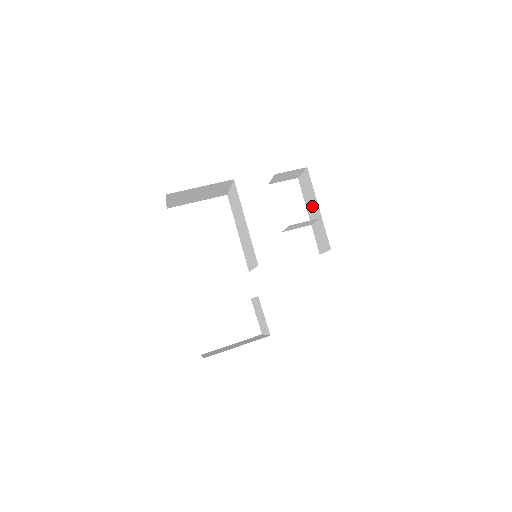
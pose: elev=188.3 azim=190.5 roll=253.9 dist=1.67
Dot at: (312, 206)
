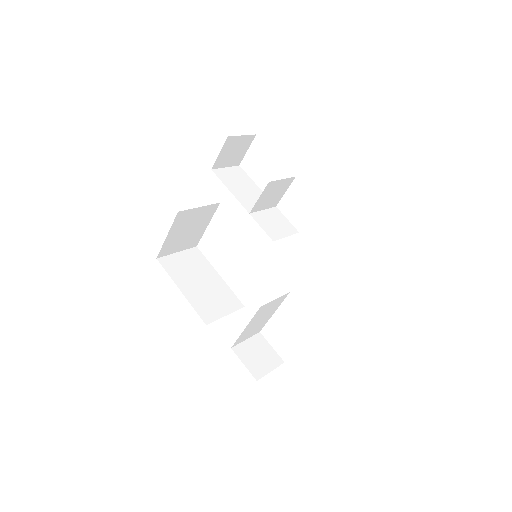
Dot at: occluded
